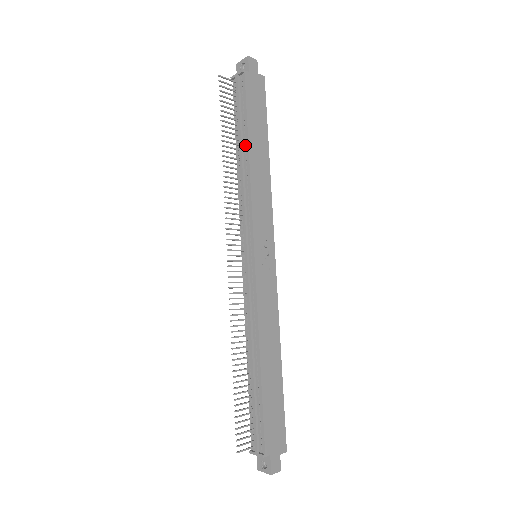
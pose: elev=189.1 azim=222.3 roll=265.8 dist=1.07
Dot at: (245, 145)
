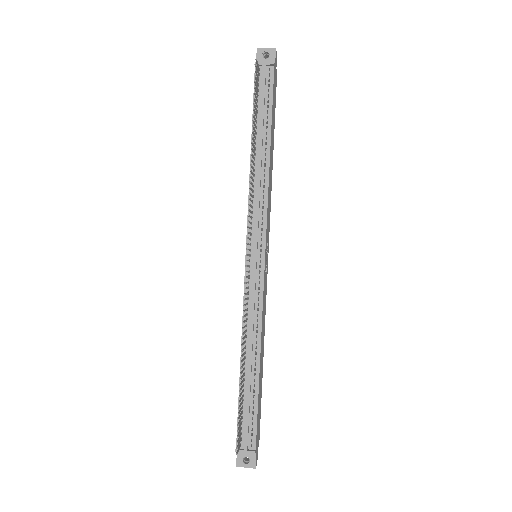
Dot at: (266, 142)
